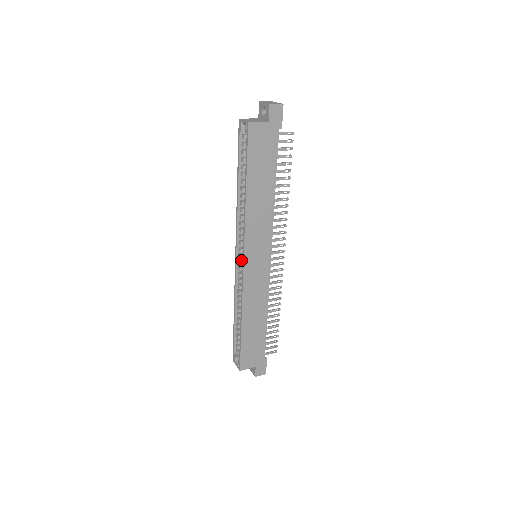
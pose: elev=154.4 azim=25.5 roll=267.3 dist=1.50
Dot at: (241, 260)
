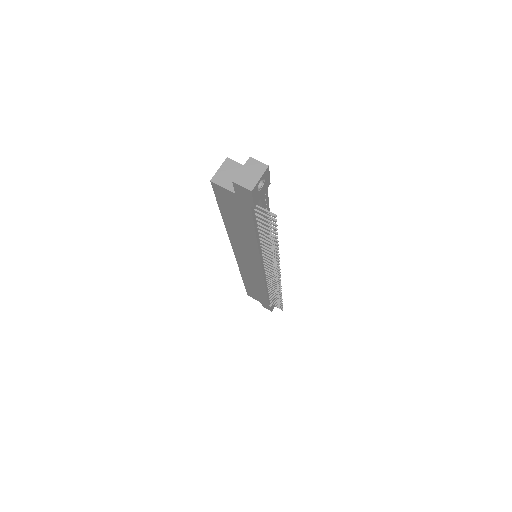
Dot at: occluded
